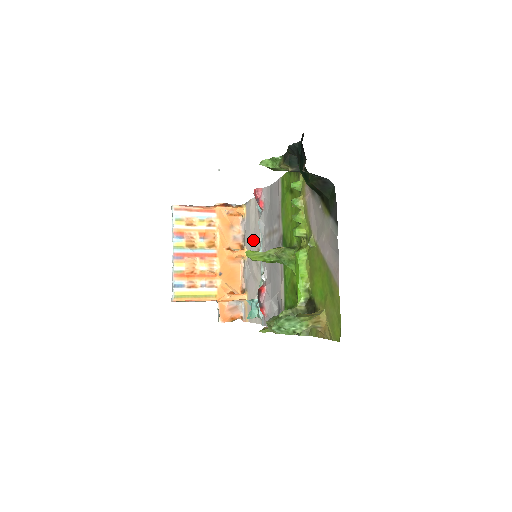
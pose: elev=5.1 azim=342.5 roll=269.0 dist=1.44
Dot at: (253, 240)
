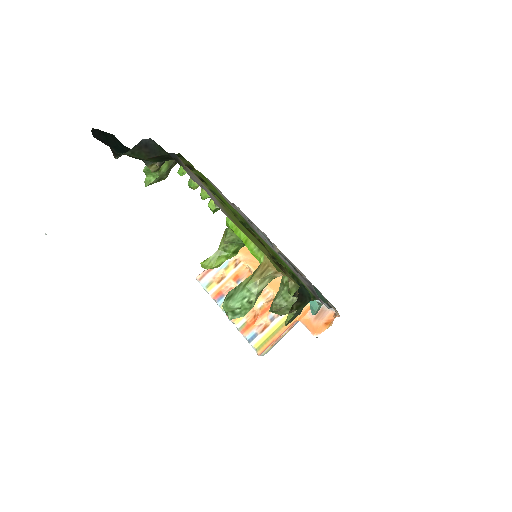
Dot at: occluded
